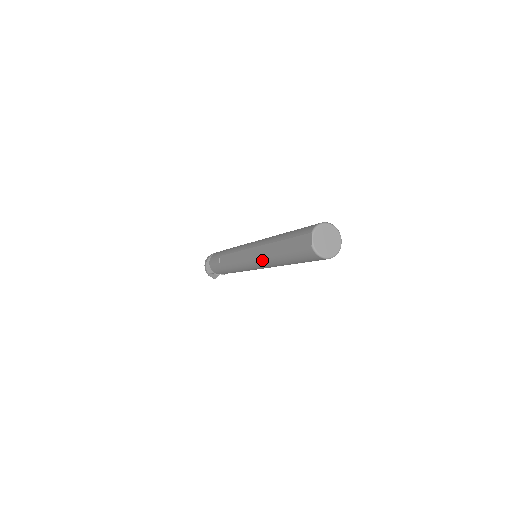
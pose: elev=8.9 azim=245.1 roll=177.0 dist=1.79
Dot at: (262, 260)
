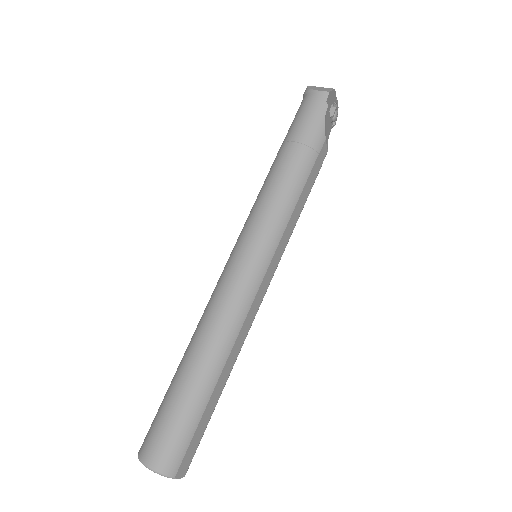
Dot at: occluded
